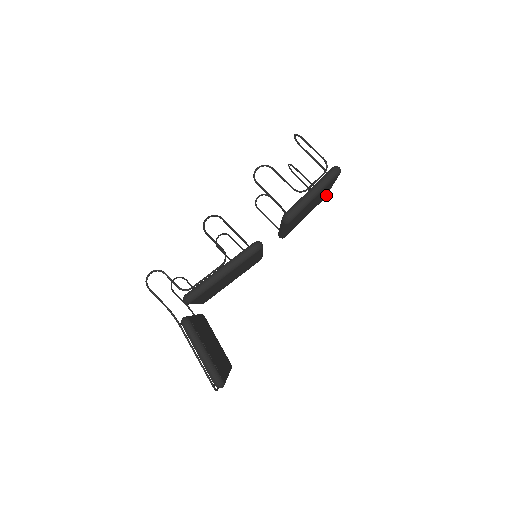
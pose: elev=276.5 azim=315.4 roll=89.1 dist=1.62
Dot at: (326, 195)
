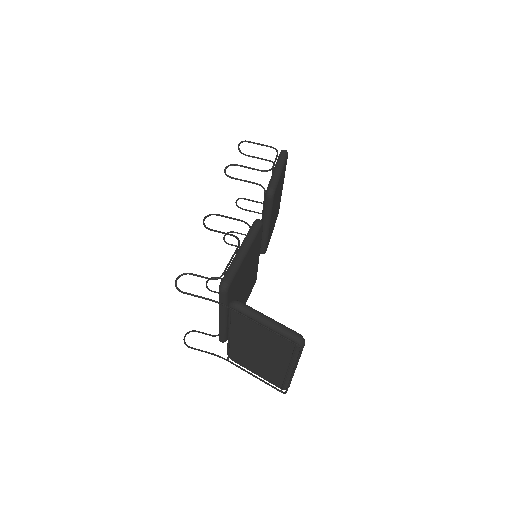
Dot at: (279, 206)
